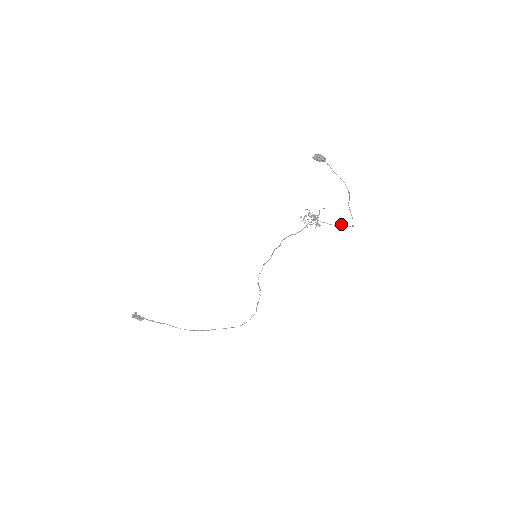
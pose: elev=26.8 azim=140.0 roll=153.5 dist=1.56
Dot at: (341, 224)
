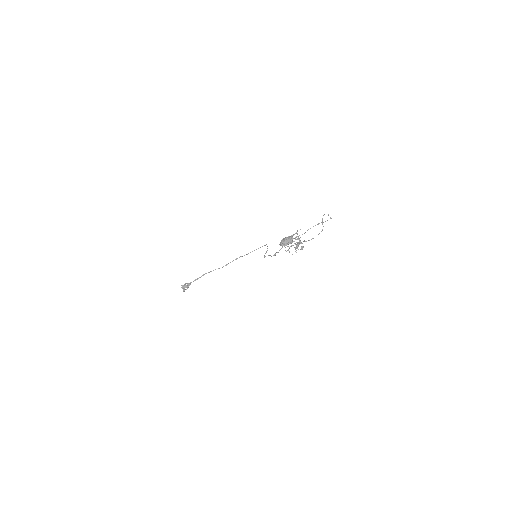
Dot at: occluded
